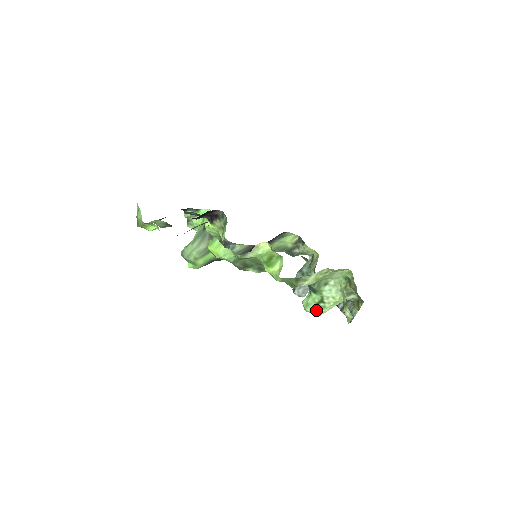
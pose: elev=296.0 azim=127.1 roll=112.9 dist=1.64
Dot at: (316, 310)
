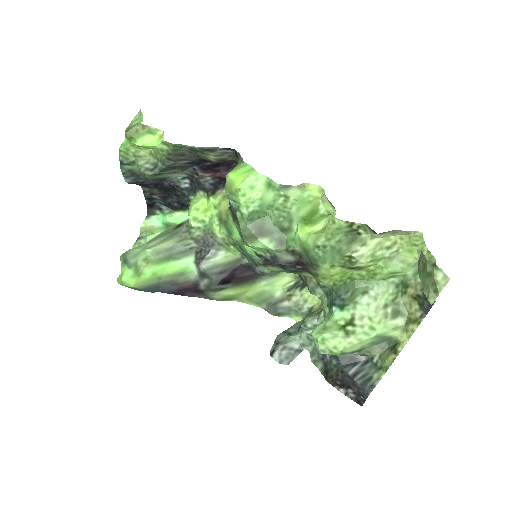
Dot at: (339, 337)
